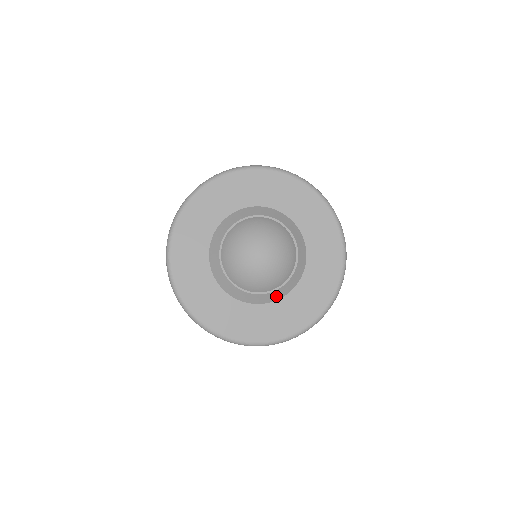
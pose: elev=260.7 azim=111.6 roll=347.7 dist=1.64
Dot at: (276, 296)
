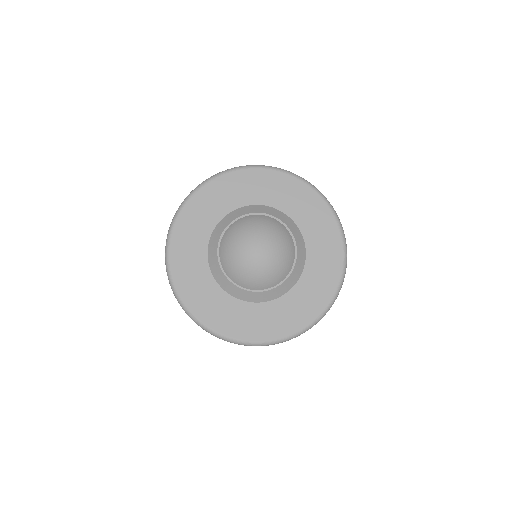
Dot at: (295, 277)
